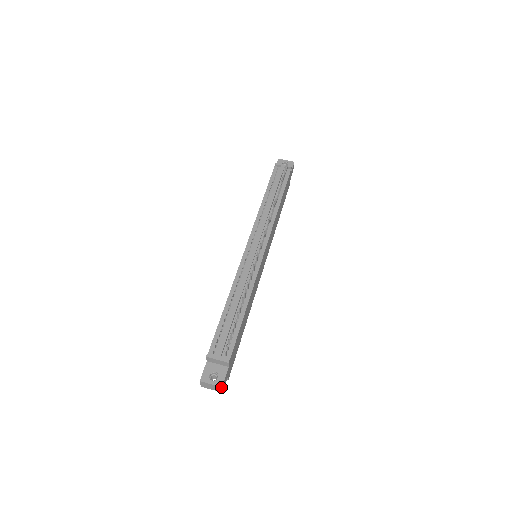
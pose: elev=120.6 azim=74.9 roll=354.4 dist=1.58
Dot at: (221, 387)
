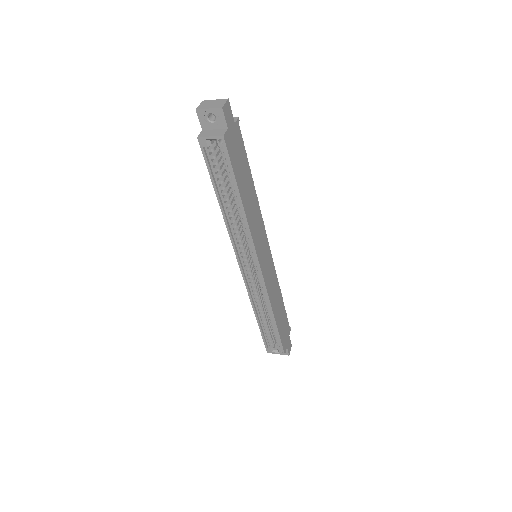
Dot at: (227, 99)
